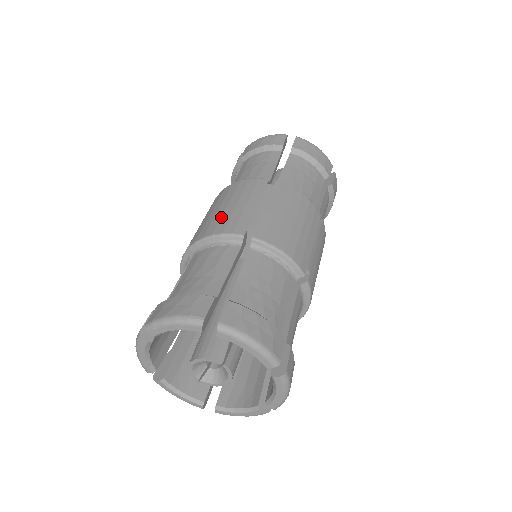
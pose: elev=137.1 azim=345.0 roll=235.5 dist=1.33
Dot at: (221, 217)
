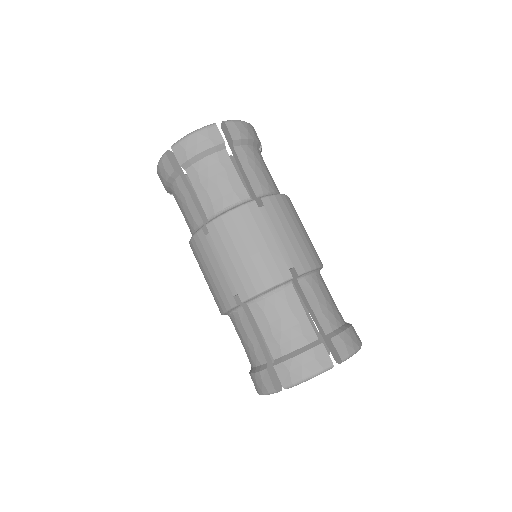
Dot at: (213, 291)
